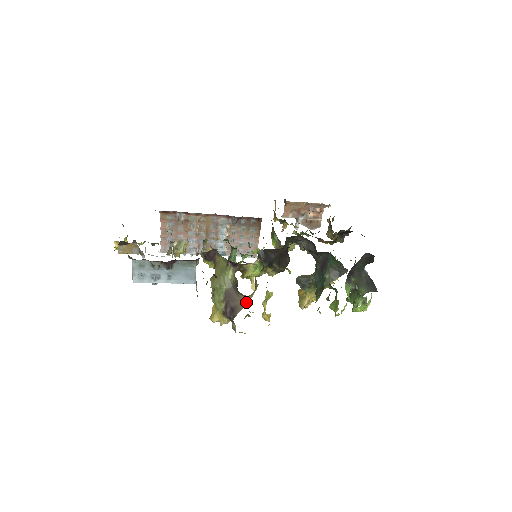
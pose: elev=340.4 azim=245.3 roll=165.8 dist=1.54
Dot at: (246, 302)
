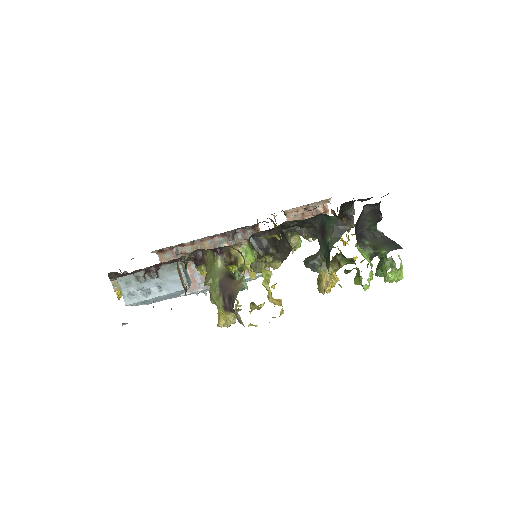
Dot at: (240, 283)
